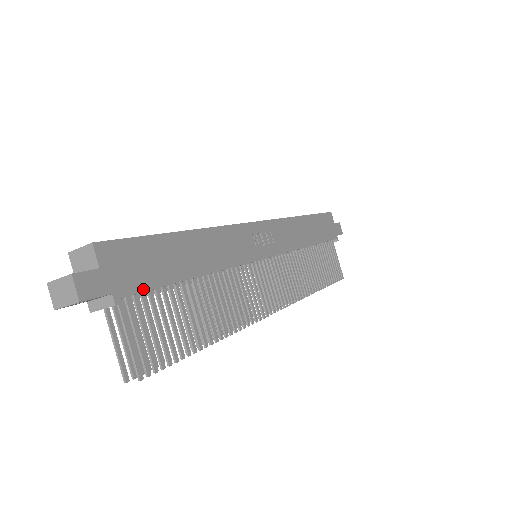
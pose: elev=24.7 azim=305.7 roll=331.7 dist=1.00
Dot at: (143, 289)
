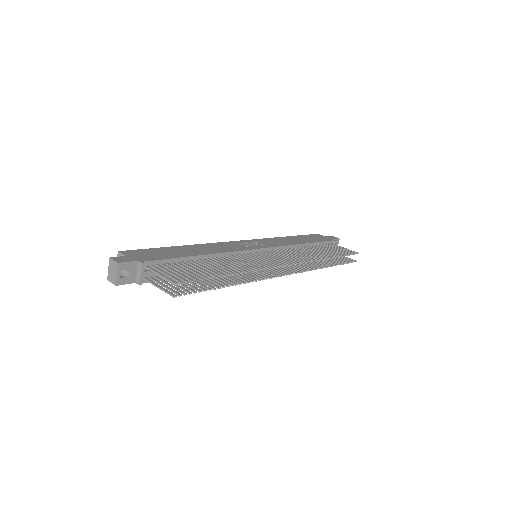
Dot at: (159, 259)
